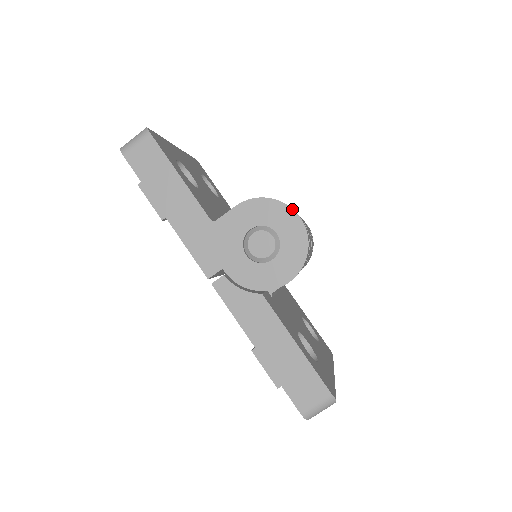
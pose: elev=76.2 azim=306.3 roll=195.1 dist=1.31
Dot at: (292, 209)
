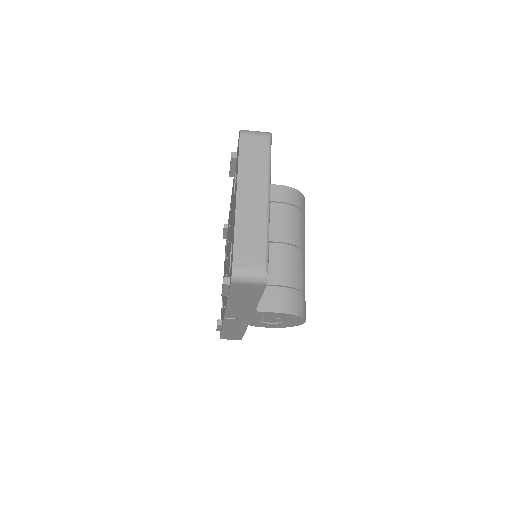
Dot at: (305, 321)
